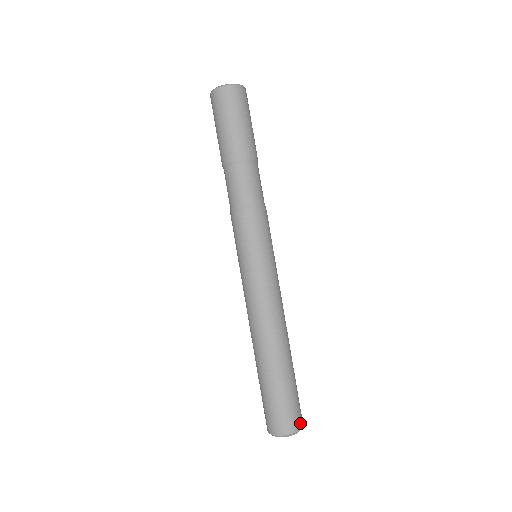
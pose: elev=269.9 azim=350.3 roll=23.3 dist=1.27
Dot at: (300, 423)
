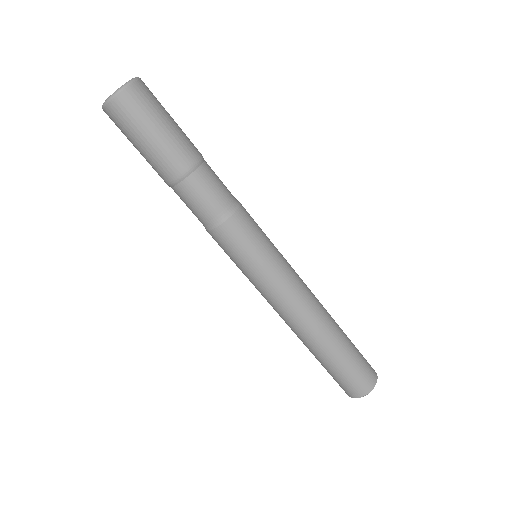
Dot at: occluded
